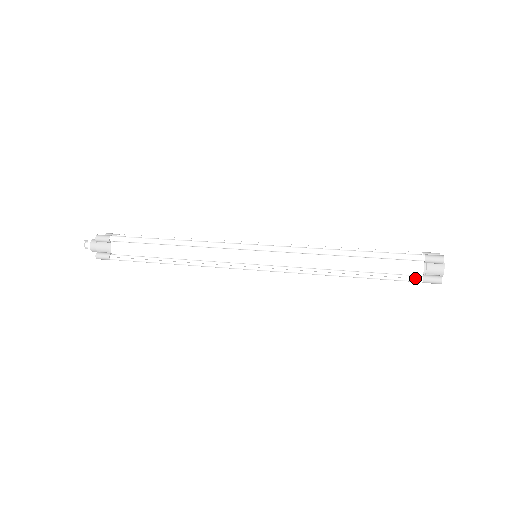
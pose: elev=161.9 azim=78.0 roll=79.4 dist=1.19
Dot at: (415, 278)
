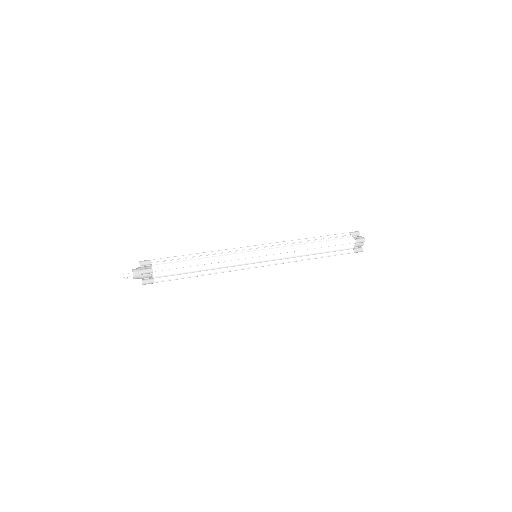
Dot at: (350, 252)
